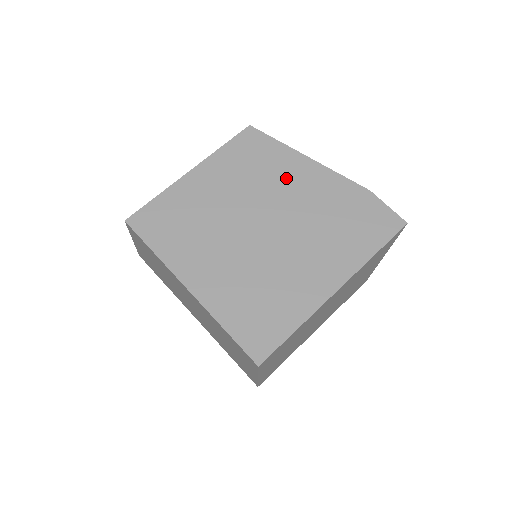
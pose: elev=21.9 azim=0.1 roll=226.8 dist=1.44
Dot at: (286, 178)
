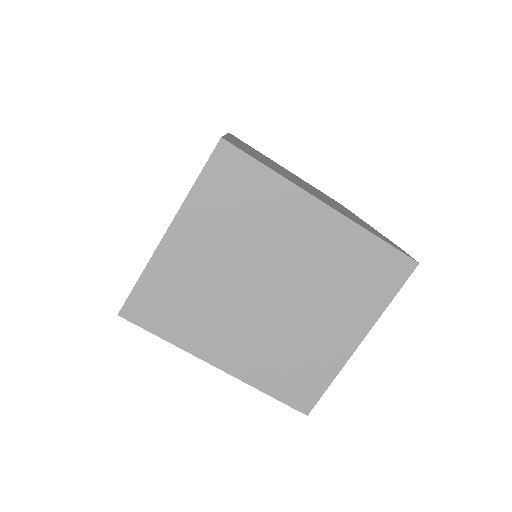
Dot at: occluded
